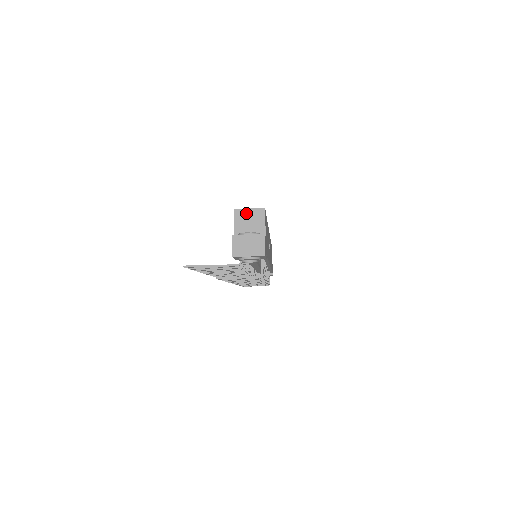
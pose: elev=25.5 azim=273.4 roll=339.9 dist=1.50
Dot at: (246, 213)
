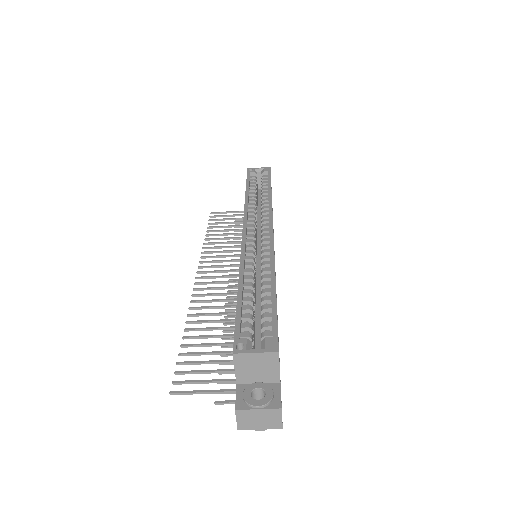
Dot at: (251, 358)
